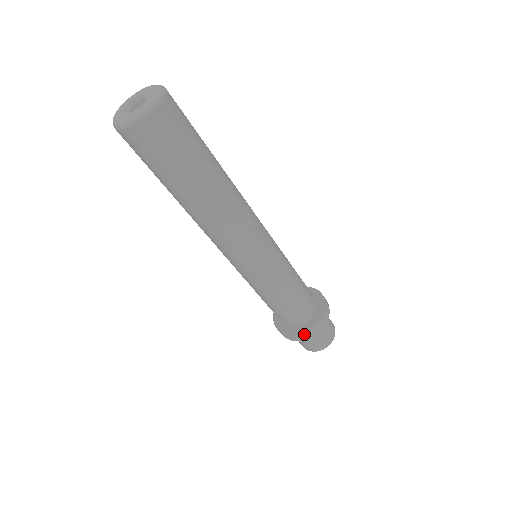
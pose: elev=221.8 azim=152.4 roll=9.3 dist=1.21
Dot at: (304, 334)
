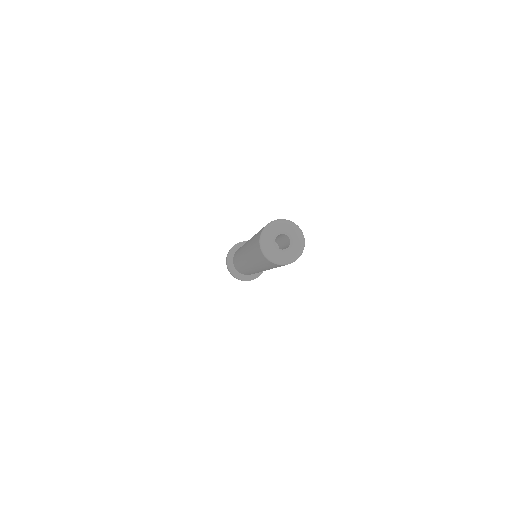
Dot at: occluded
